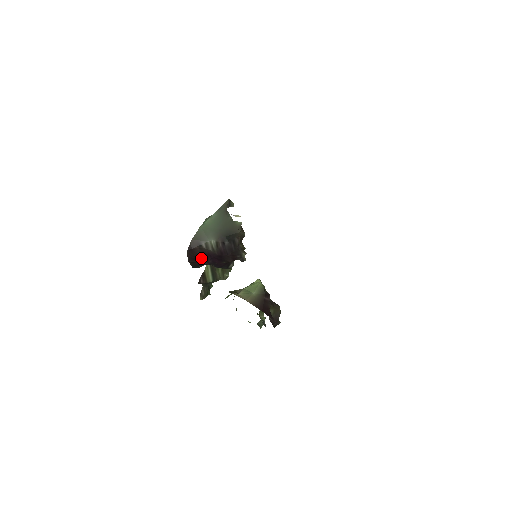
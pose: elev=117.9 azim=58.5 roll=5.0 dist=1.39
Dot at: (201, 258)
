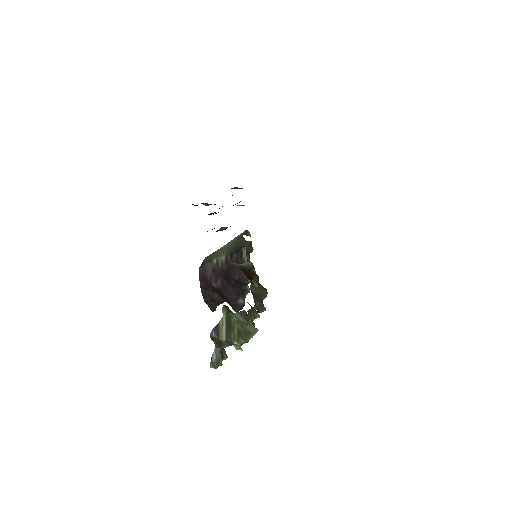
Dot at: (211, 278)
